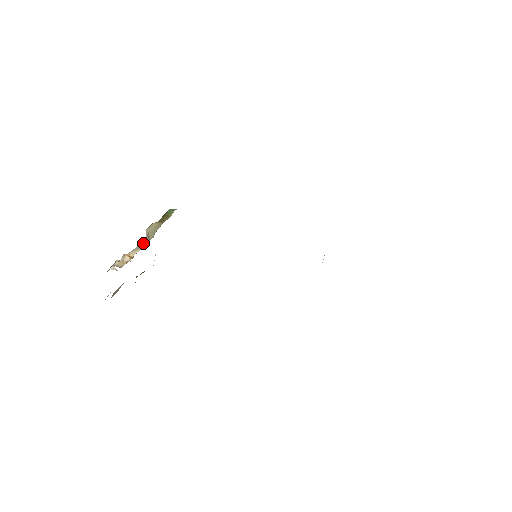
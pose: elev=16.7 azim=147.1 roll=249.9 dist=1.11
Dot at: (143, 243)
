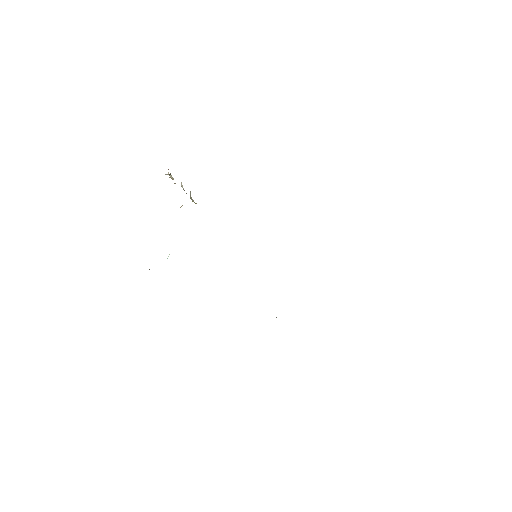
Dot at: occluded
